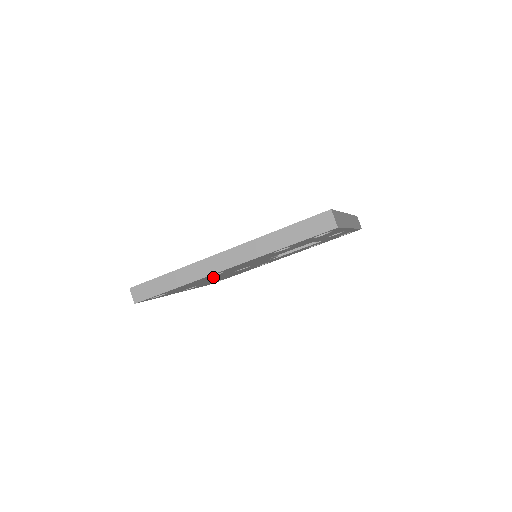
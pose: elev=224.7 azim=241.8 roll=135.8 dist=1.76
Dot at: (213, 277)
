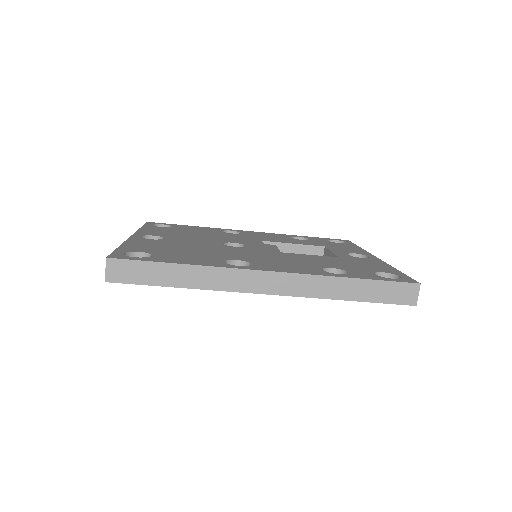
Dot at: occluded
